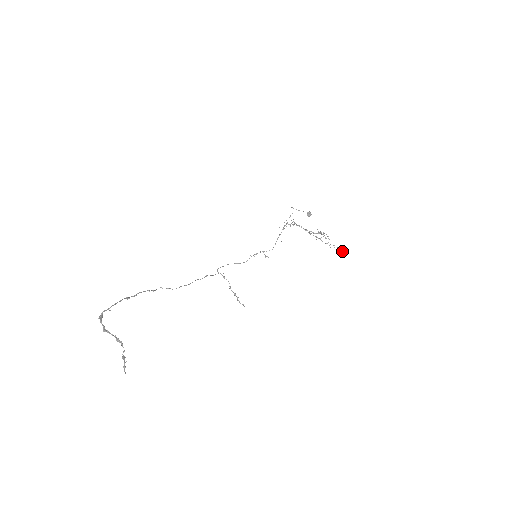
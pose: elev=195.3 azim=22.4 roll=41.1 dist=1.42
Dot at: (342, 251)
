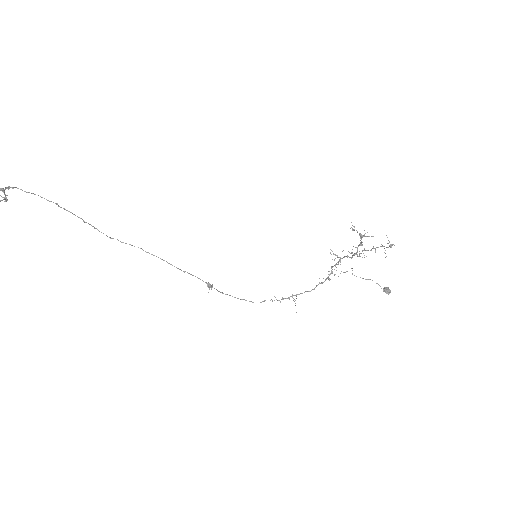
Dot at: occluded
